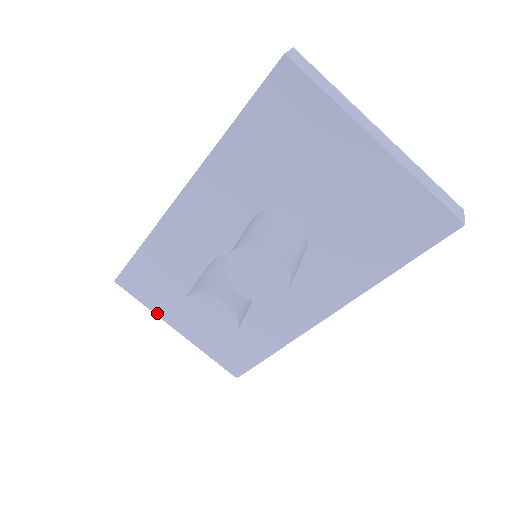
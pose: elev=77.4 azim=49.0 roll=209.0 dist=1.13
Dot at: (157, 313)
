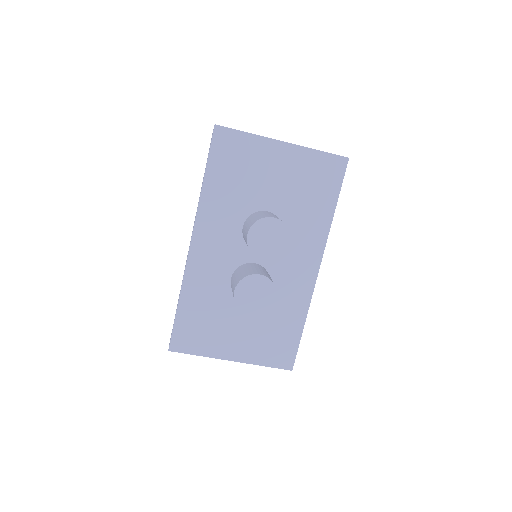
Dot at: (211, 355)
